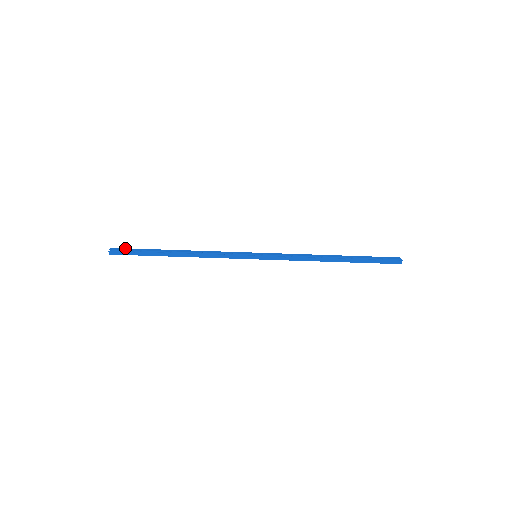
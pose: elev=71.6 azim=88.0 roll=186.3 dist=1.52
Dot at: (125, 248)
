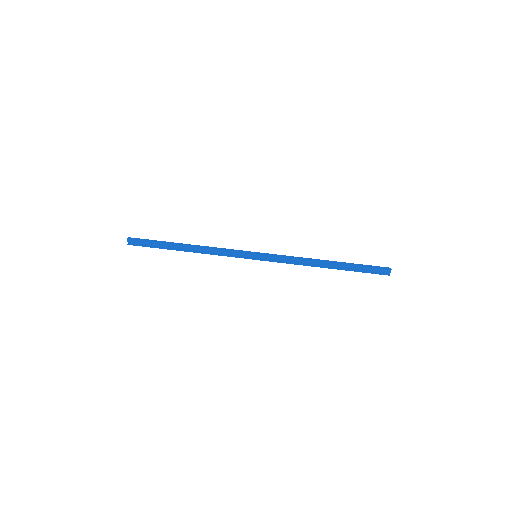
Dot at: (141, 244)
